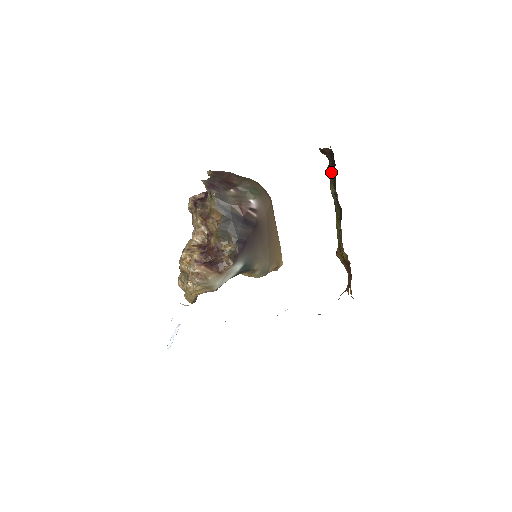
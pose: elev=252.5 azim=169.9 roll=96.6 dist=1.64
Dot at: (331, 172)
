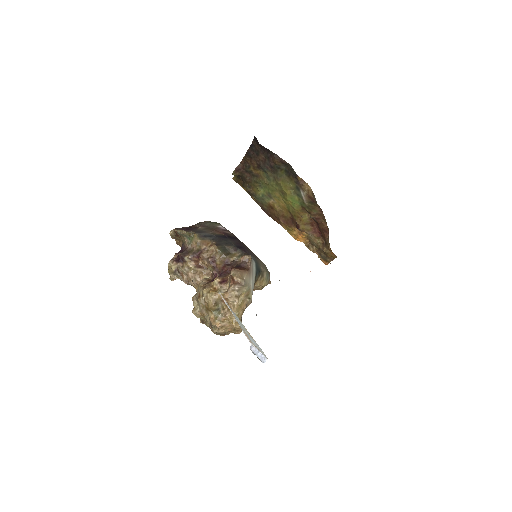
Dot at: (251, 182)
